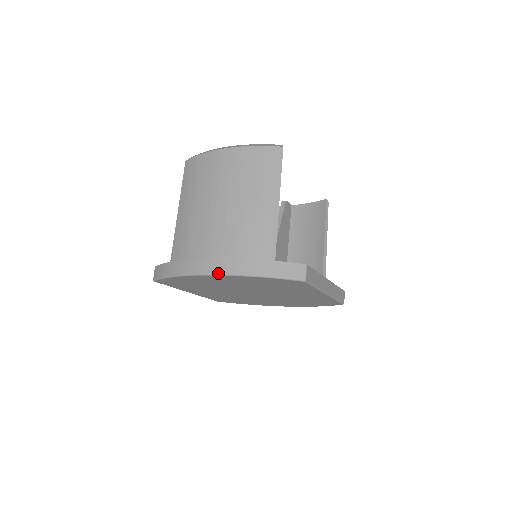
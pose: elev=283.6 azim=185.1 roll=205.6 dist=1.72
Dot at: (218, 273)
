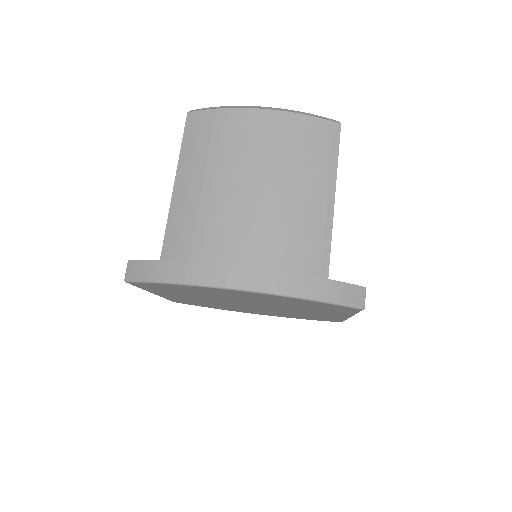
Dot at: (254, 289)
